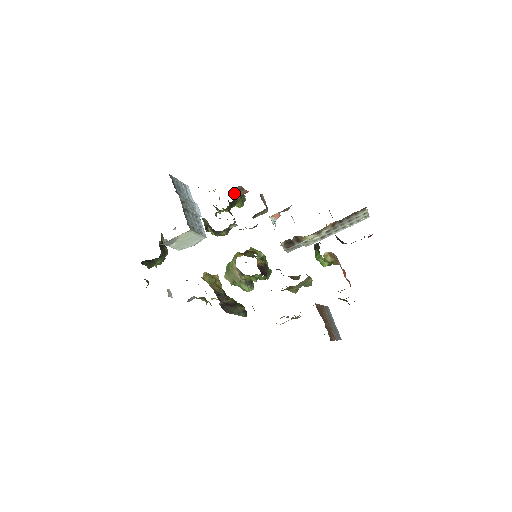
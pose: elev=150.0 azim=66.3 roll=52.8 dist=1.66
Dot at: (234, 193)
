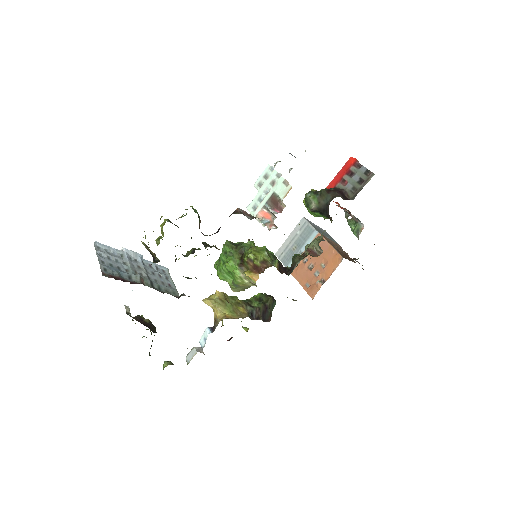
Dot at: occluded
